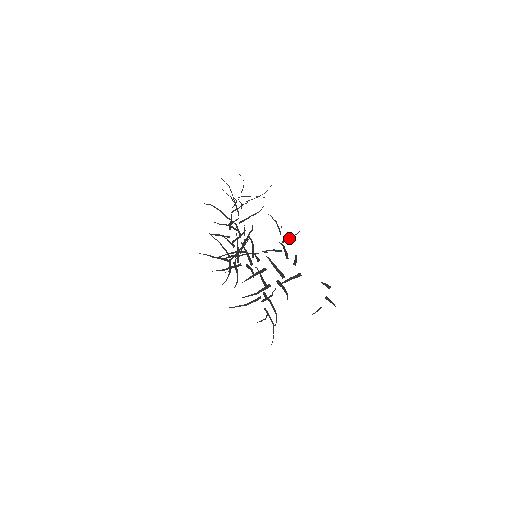
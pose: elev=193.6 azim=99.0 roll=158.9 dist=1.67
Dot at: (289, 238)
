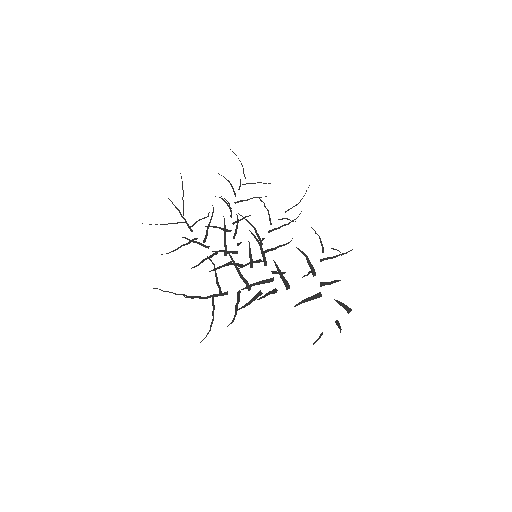
Dot at: (332, 257)
